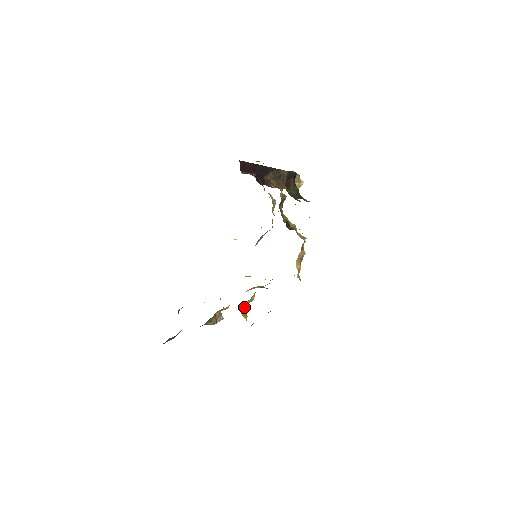
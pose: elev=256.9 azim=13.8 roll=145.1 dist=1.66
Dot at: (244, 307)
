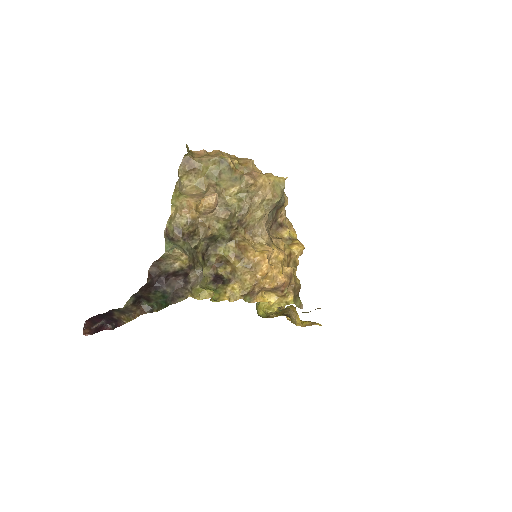
Dot at: occluded
